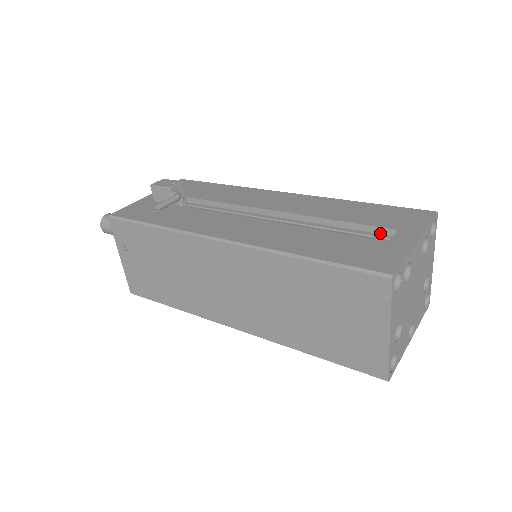
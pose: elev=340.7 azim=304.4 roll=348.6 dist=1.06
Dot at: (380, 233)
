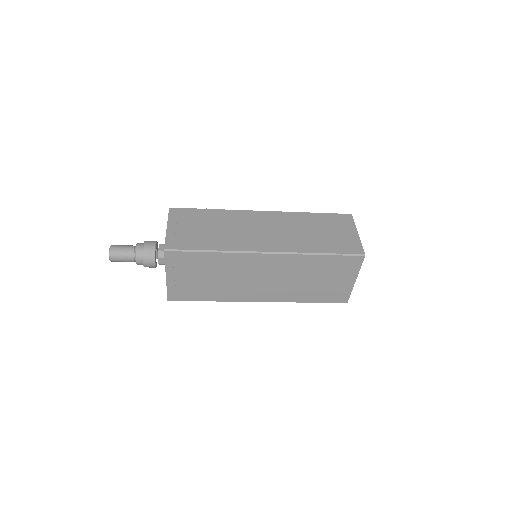
Dot at: occluded
